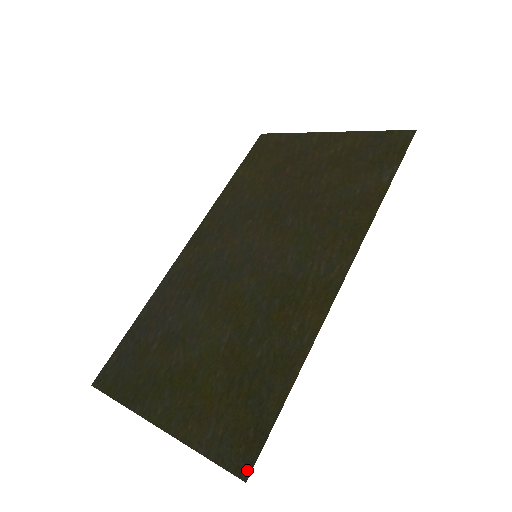
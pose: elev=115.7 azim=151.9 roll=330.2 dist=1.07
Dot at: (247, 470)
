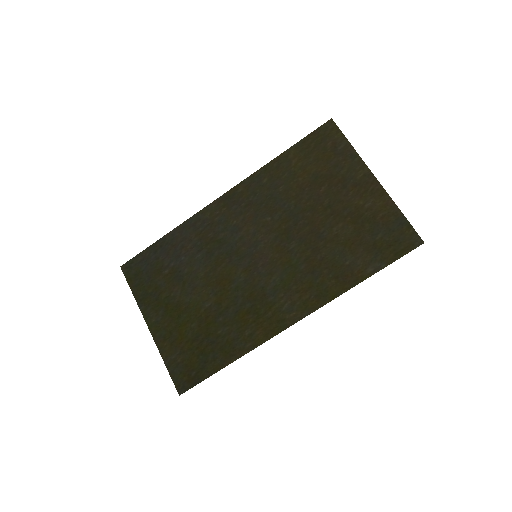
Dot at: (182, 390)
